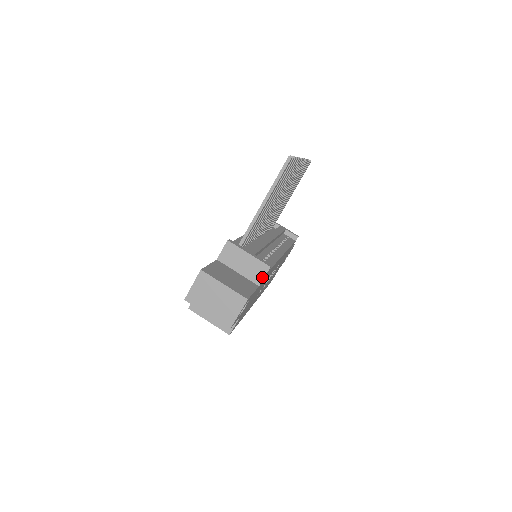
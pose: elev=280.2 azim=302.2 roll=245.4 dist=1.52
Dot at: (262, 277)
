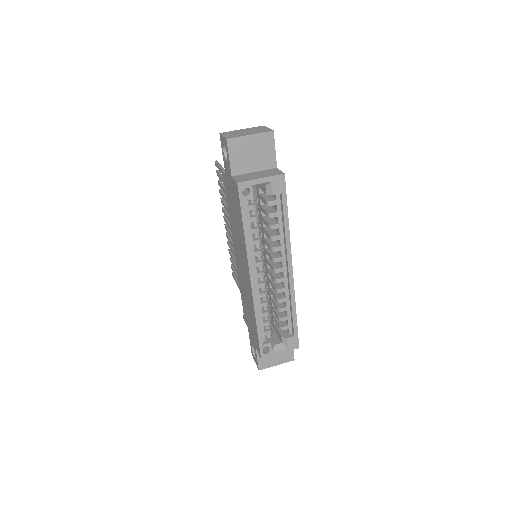
Dot at: occluded
